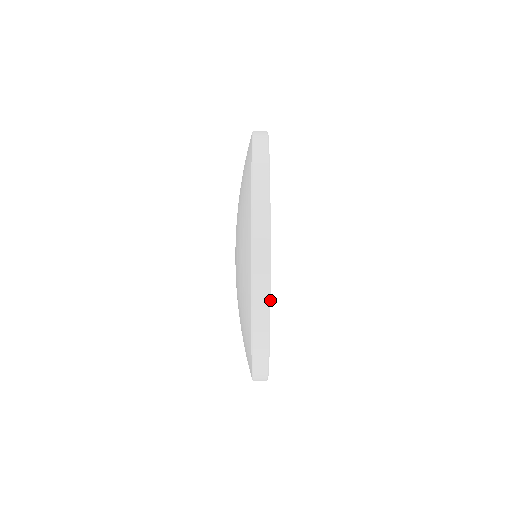
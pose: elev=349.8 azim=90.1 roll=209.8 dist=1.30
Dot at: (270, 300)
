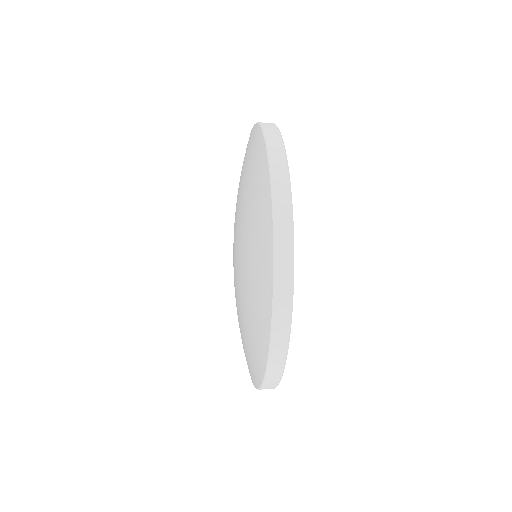
Dot at: (291, 323)
